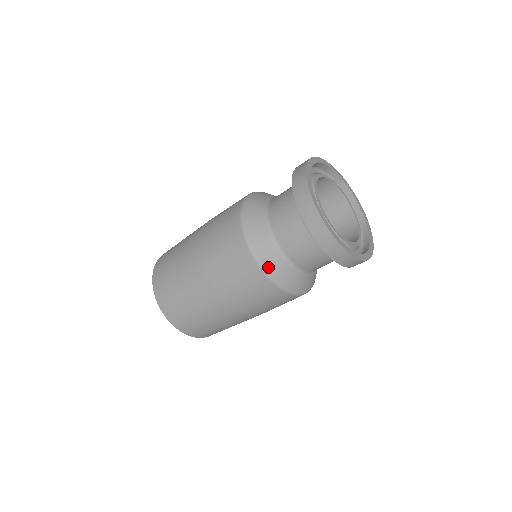
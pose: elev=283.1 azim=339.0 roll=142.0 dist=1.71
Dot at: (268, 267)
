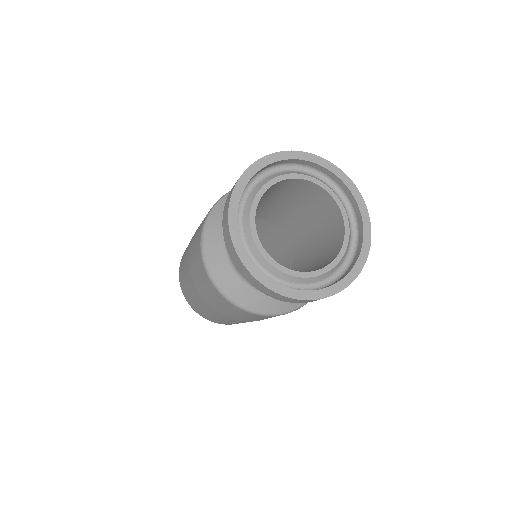
Dot at: (249, 306)
